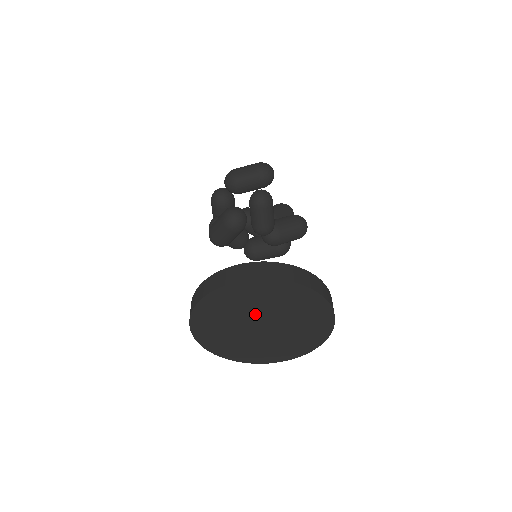
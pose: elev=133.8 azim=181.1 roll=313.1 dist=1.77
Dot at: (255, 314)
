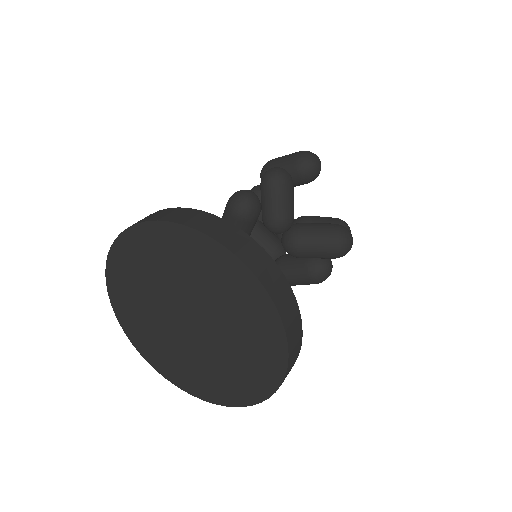
Dot at: (175, 294)
